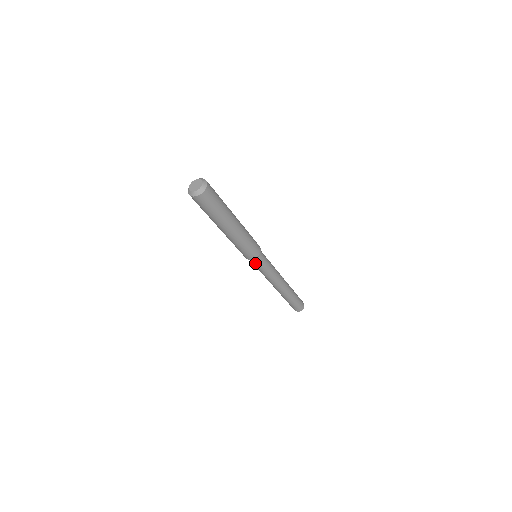
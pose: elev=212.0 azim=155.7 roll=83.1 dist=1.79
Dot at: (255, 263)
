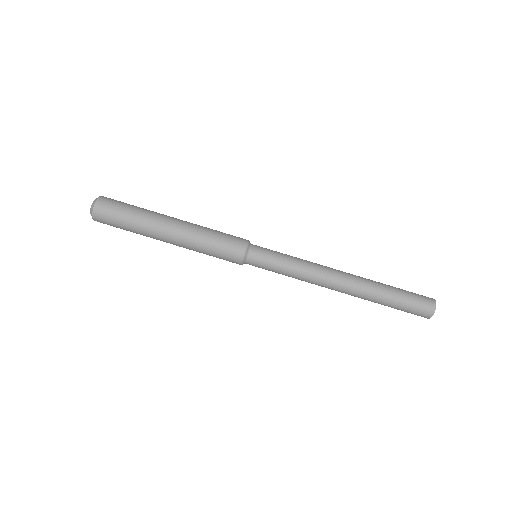
Dot at: (259, 259)
